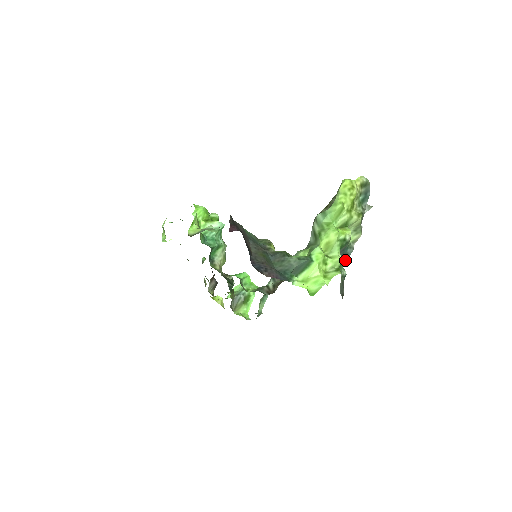
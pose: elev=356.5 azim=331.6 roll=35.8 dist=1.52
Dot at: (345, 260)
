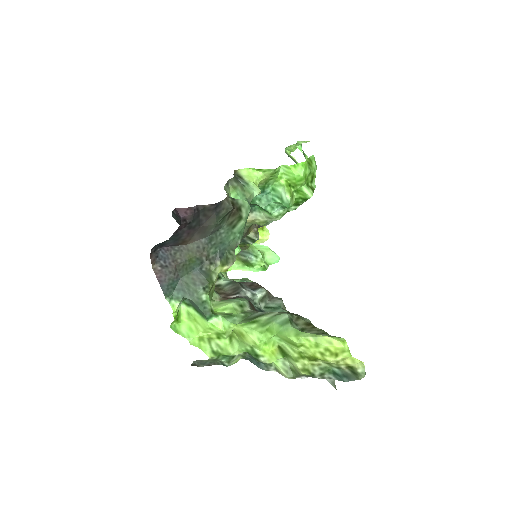
Dot at: (253, 362)
